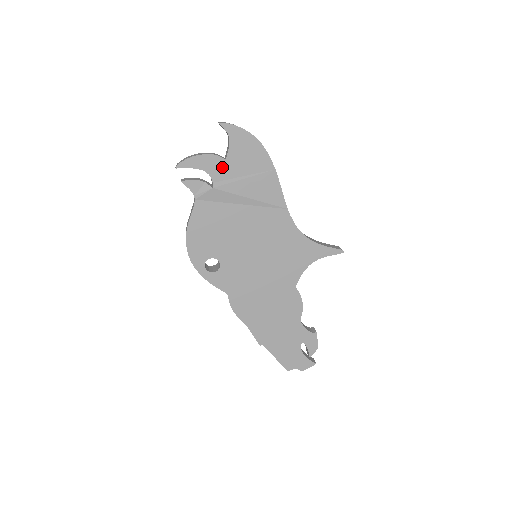
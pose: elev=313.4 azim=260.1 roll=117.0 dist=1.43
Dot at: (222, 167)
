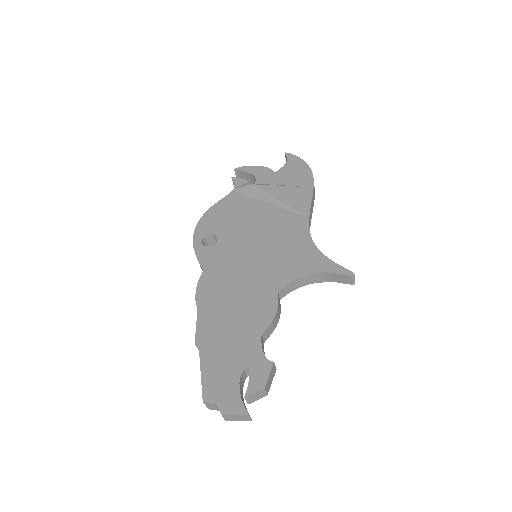
Dot at: (269, 176)
